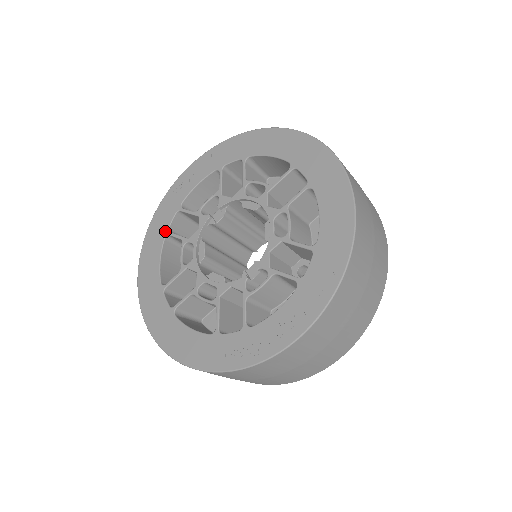
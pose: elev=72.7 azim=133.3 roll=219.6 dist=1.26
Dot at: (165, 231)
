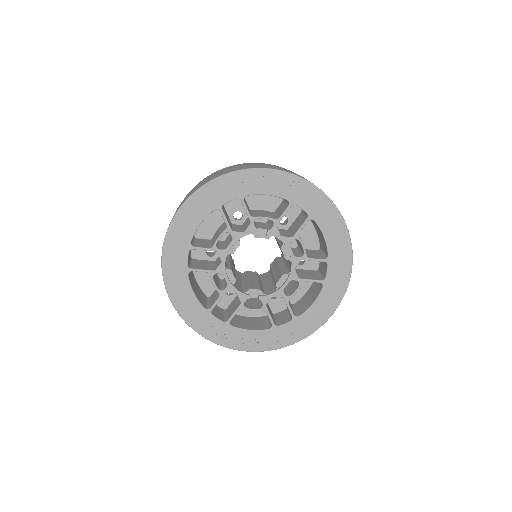
Dot at: (219, 204)
